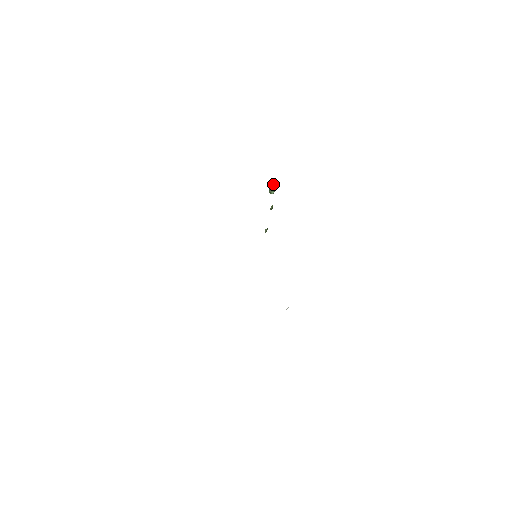
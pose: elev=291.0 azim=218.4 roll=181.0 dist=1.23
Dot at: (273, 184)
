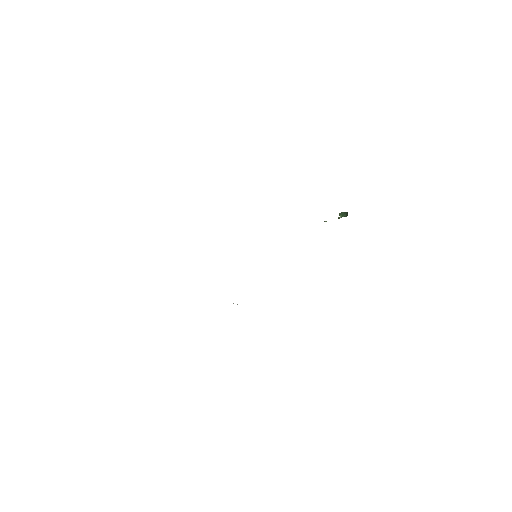
Dot at: (346, 213)
